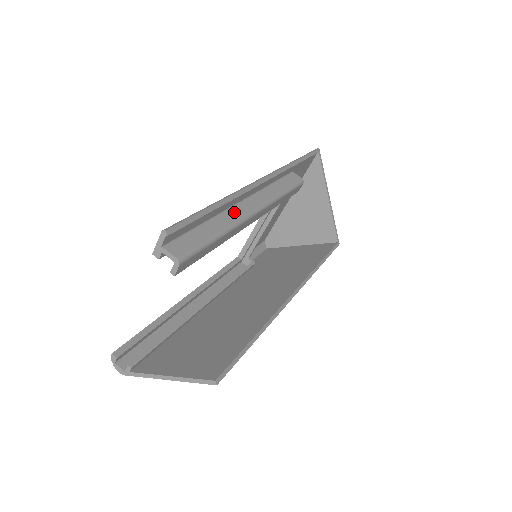
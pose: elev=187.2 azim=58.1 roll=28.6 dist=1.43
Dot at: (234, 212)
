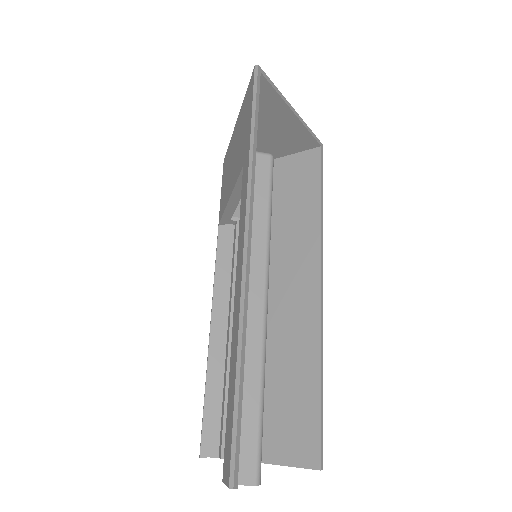
Dot at: (251, 334)
